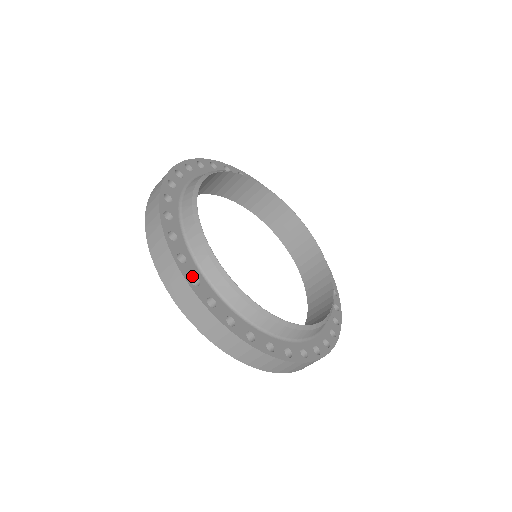
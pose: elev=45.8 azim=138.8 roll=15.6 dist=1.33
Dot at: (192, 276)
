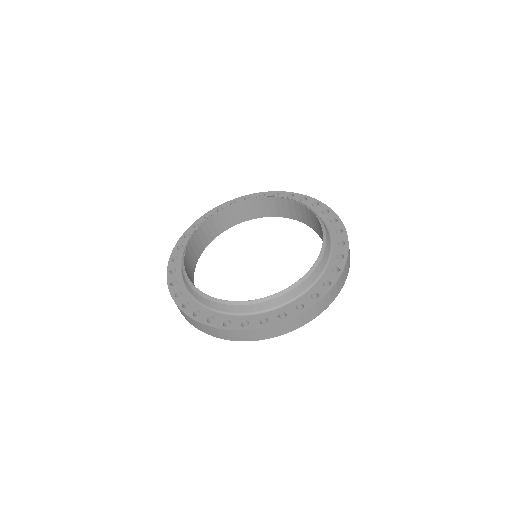
Dot at: (241, 323)
